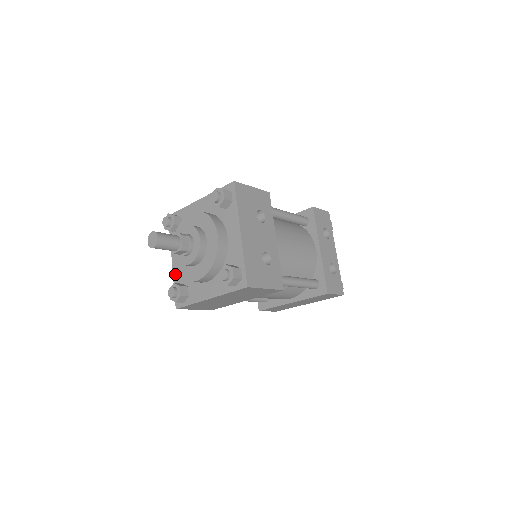
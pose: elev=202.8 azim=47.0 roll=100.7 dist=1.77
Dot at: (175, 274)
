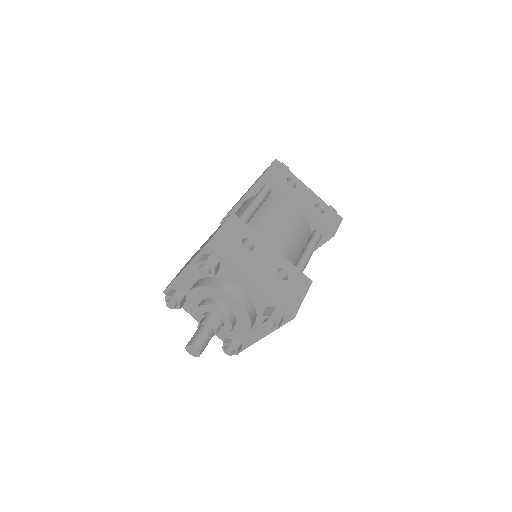
Dot at: occluded
